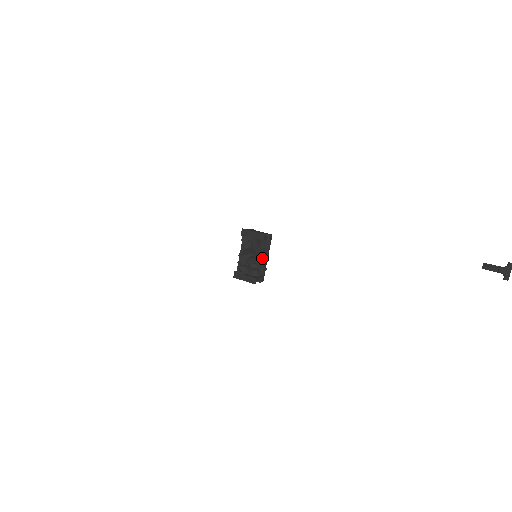
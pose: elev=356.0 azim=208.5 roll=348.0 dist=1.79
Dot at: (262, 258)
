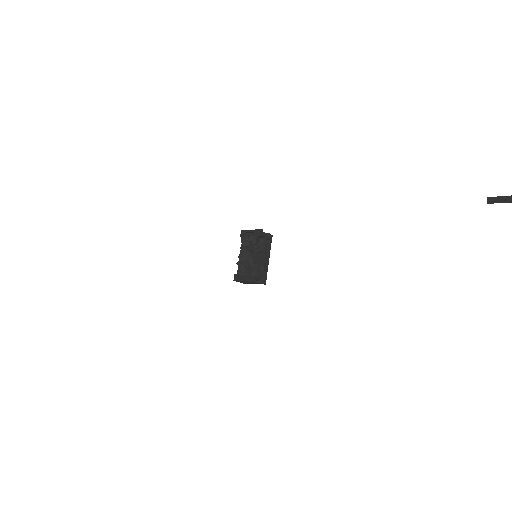
Dot at: (262, 257)
